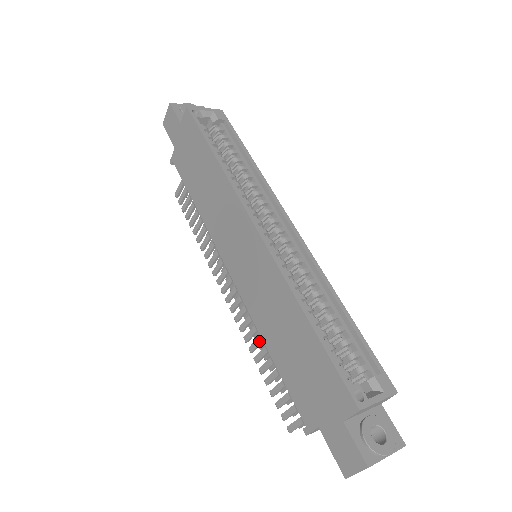
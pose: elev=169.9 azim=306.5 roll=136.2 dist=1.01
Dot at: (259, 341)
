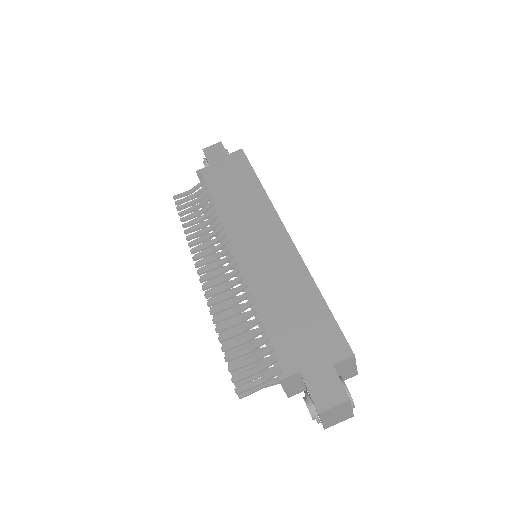
Dot at: (231, 314)
